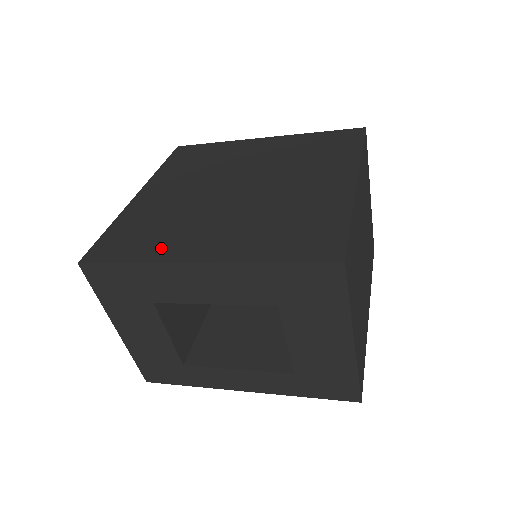
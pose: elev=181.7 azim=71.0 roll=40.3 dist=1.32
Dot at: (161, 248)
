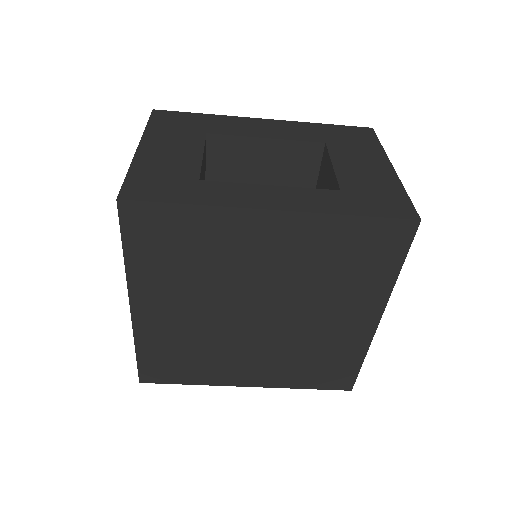
Dot at: occluded
